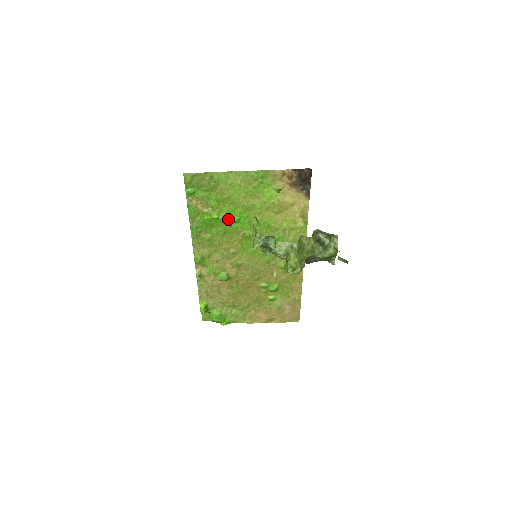
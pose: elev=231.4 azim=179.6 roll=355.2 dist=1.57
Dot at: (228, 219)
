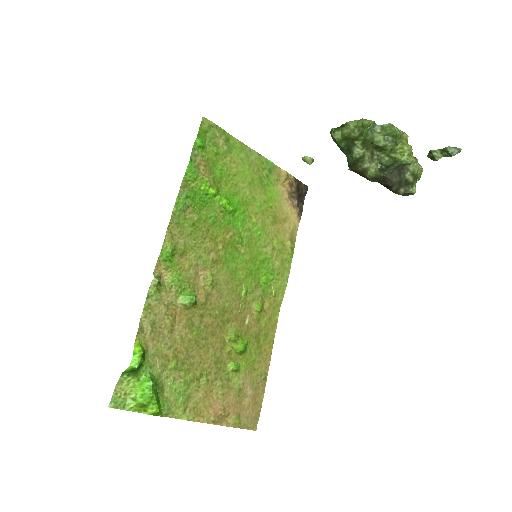
Dot at: (226, 202)
